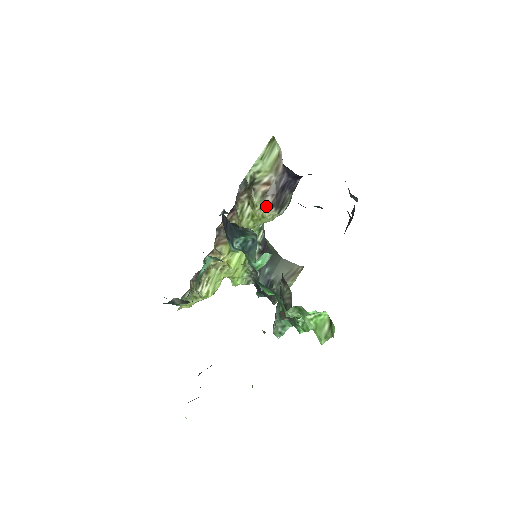
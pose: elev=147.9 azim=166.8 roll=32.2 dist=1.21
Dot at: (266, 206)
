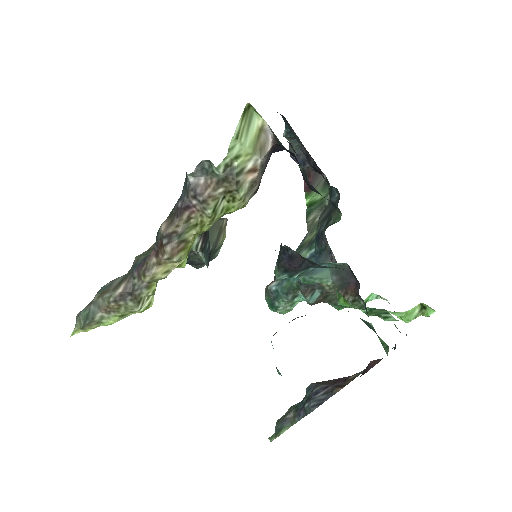
Dot at: (250, 195)
